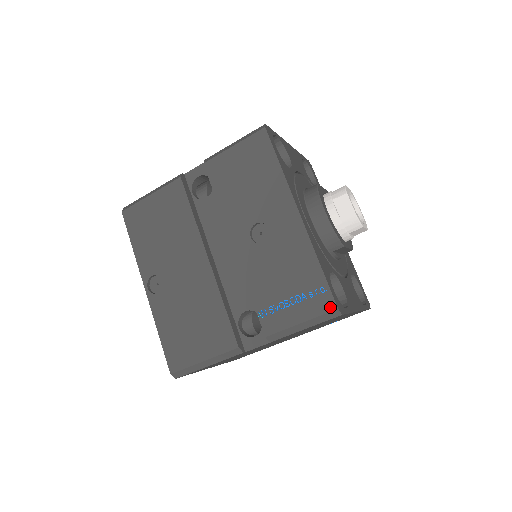
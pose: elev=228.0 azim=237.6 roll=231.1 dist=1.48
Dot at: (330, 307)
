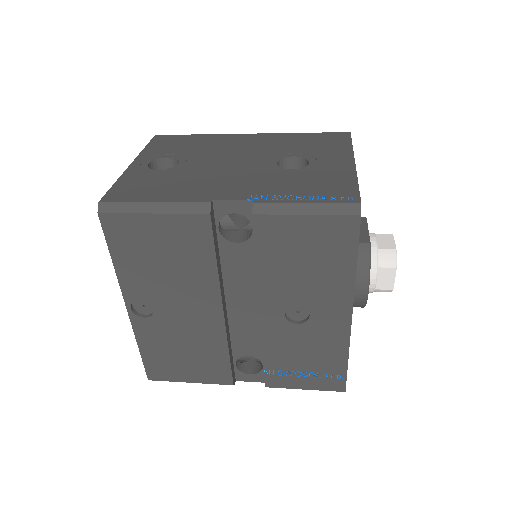
Dot at: (339, 389)
